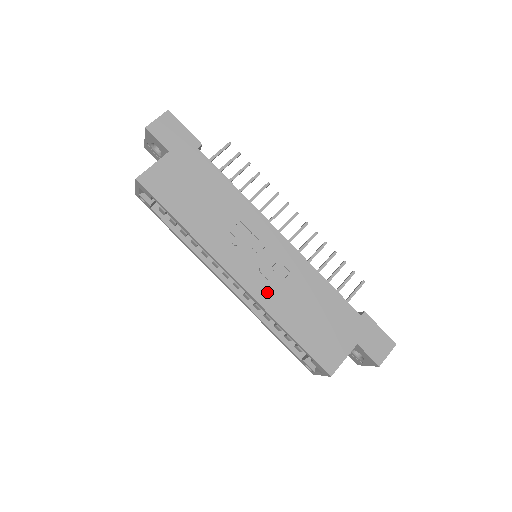
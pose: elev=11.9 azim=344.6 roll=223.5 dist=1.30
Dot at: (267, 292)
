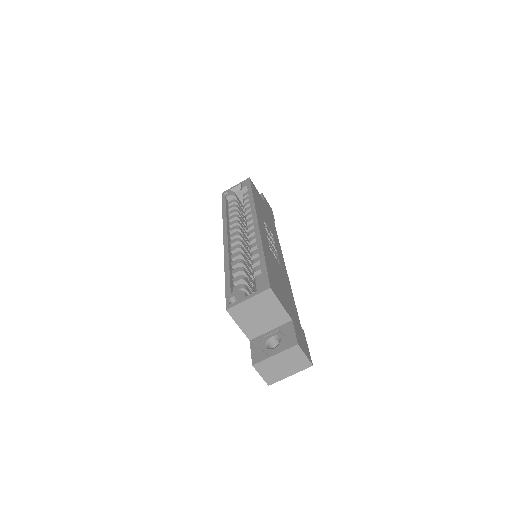
Dot at: (266, 243)
